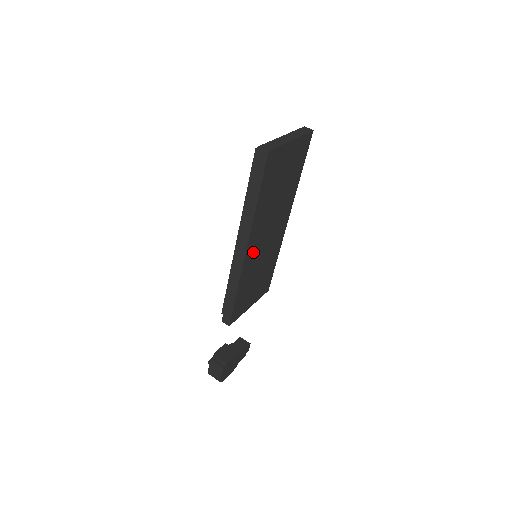
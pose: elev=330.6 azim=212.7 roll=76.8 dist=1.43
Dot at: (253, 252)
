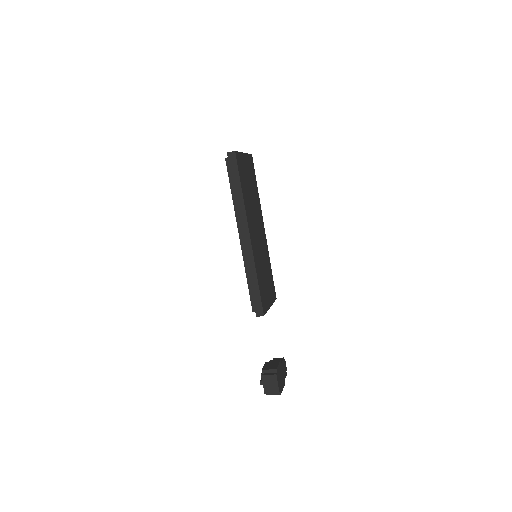
Dot at: (254, 242)
